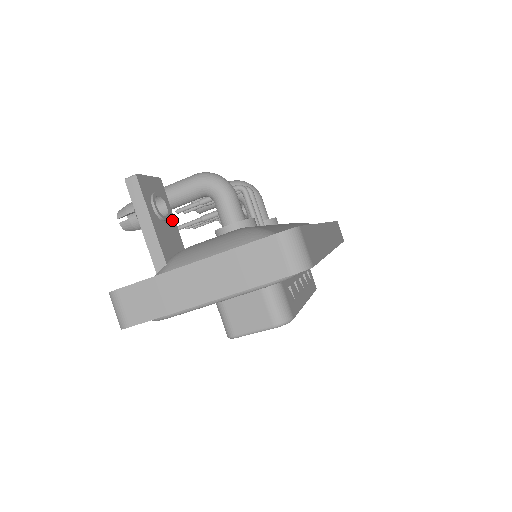
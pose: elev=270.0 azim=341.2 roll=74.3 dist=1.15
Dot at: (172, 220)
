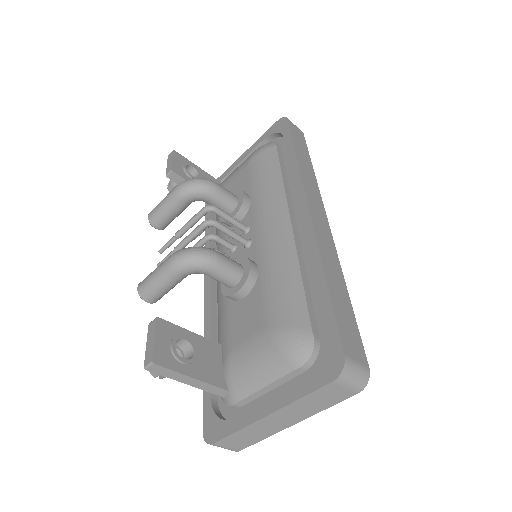
Dot at: (195, 339)
